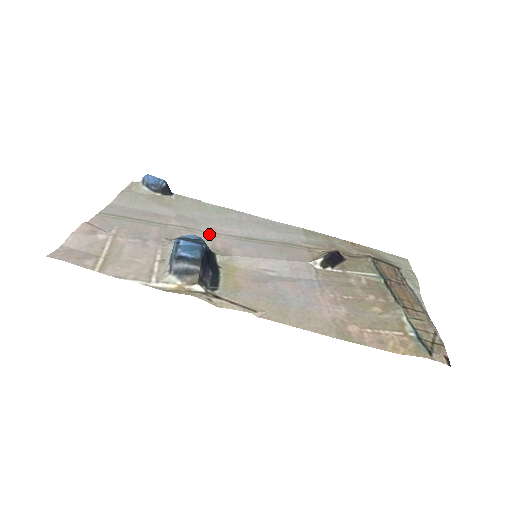
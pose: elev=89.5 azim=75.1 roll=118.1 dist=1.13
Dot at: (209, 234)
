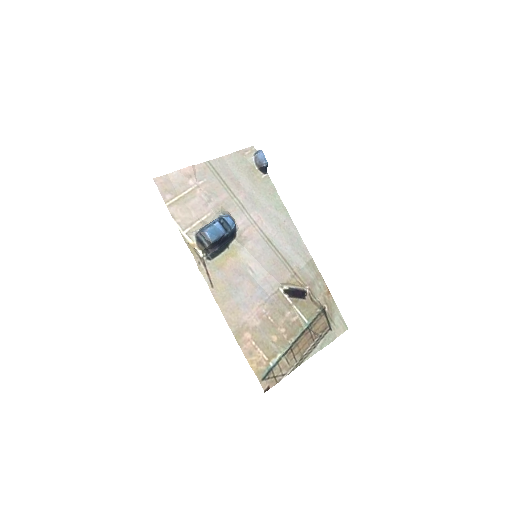
Dot at: (251, 220)
